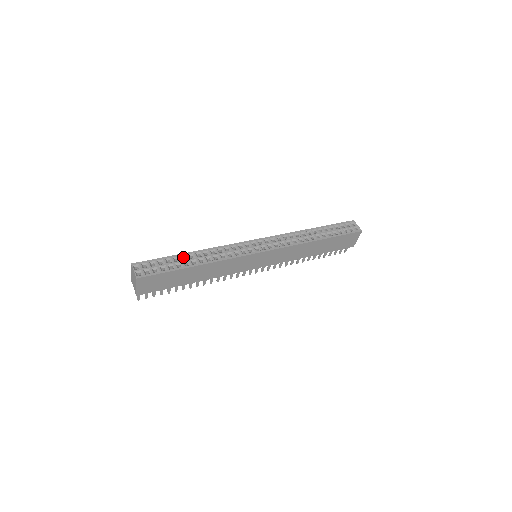
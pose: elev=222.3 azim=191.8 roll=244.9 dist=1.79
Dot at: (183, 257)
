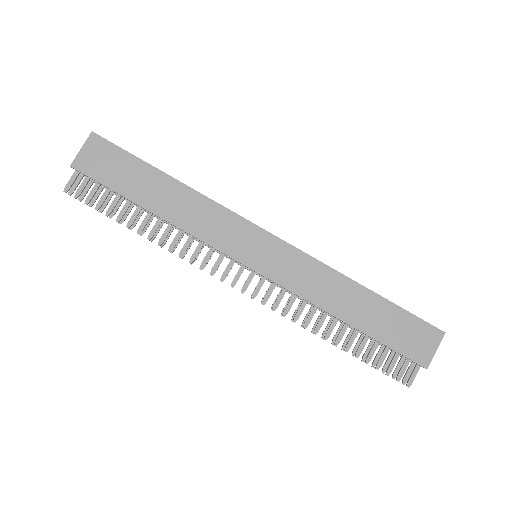
Dot at: occluded
